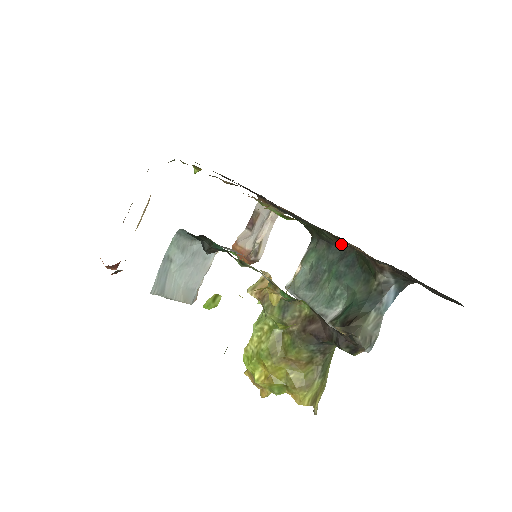
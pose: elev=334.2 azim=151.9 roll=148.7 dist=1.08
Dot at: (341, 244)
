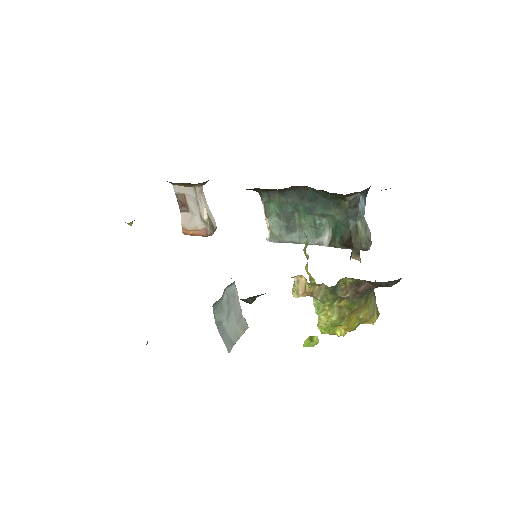
Dot at: (293, 188)
